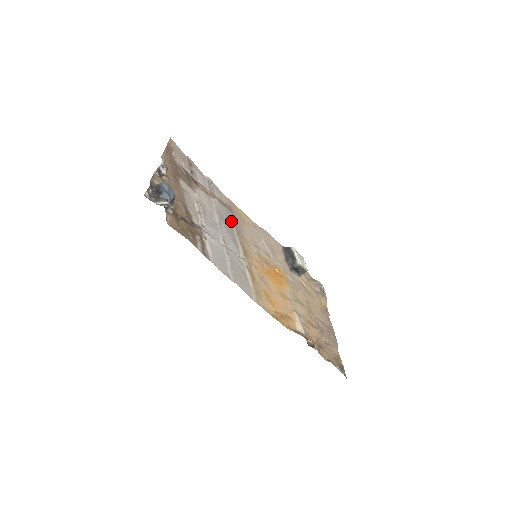
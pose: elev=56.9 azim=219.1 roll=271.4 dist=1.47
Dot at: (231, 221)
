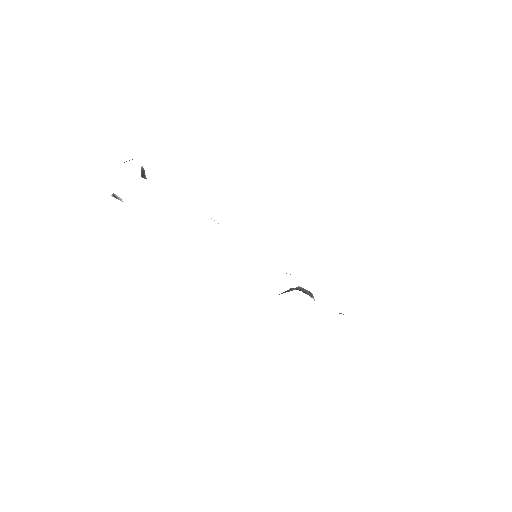
Dot at: occluded
